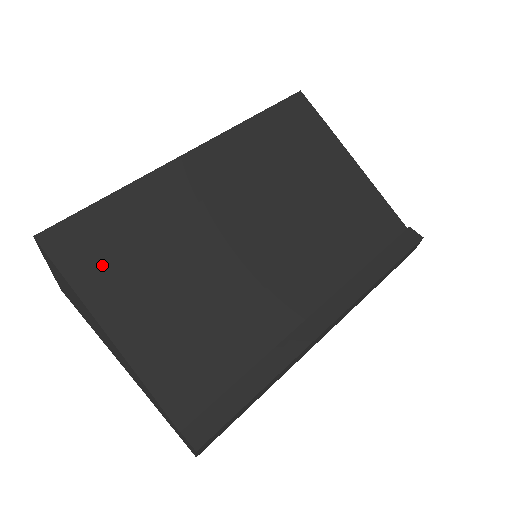
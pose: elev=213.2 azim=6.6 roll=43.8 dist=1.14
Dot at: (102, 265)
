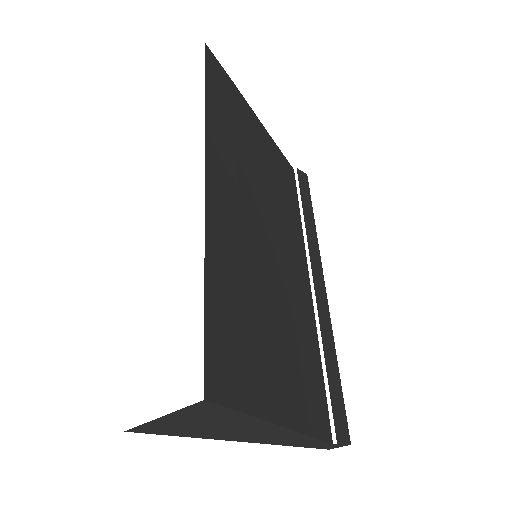
Dot at: (248, 368)
